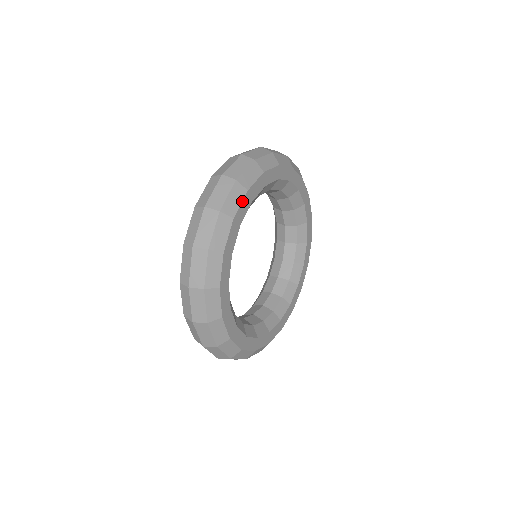
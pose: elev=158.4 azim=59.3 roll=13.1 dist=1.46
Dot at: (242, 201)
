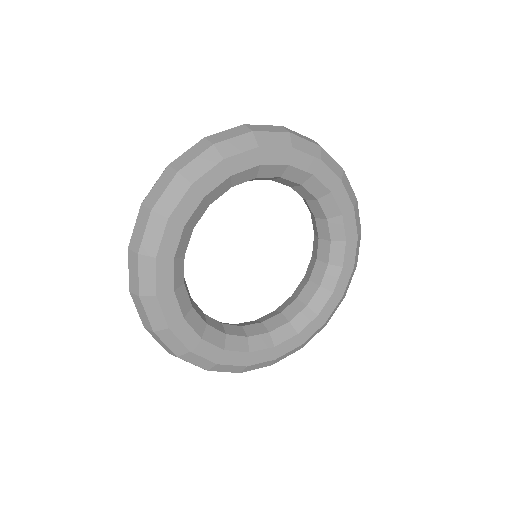
Dot at: (245, 151)
